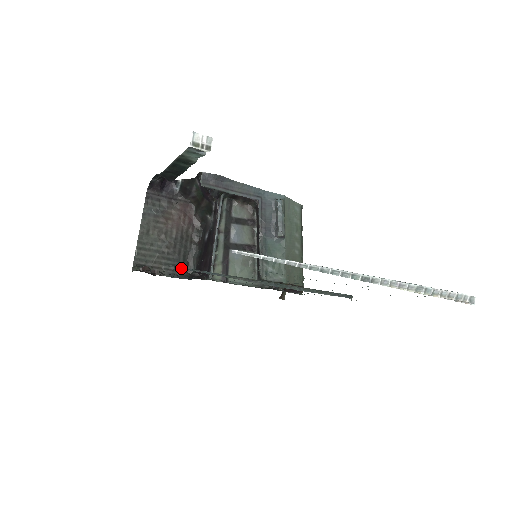
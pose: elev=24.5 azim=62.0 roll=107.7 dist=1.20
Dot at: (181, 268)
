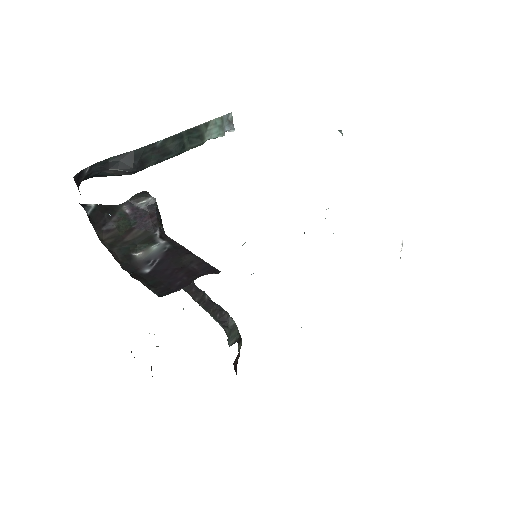
Dot at: occluded
